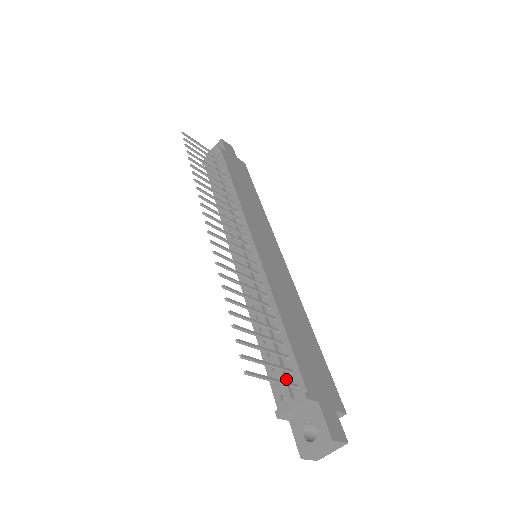
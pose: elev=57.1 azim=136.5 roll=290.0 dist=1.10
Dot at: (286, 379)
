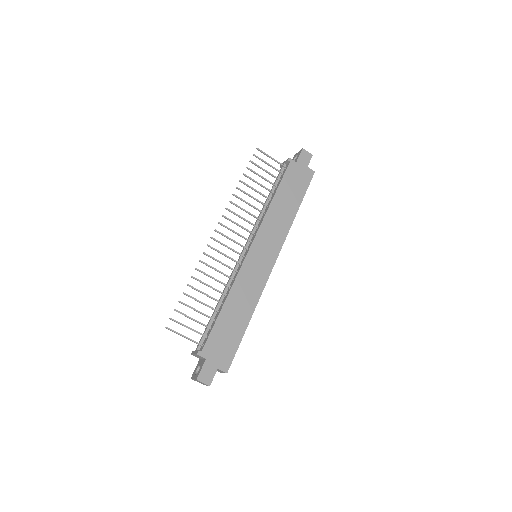
Dot at: (202, 339)
